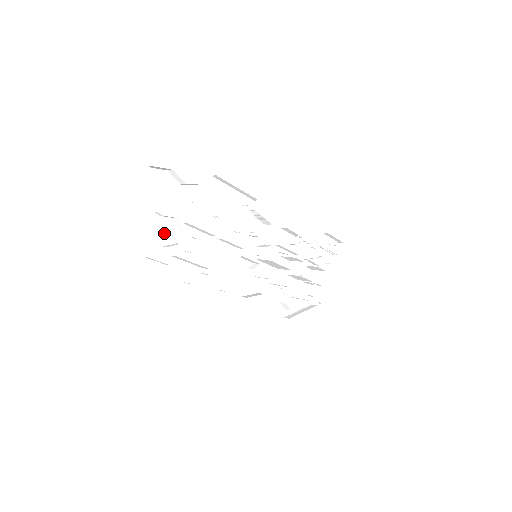
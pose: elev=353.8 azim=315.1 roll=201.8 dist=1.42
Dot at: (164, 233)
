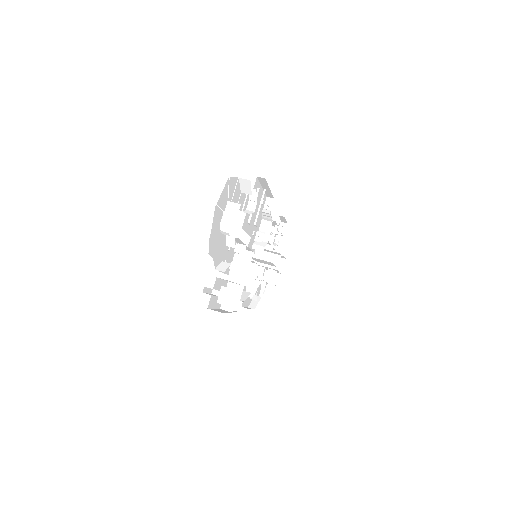
Dot at: (219, 253)
